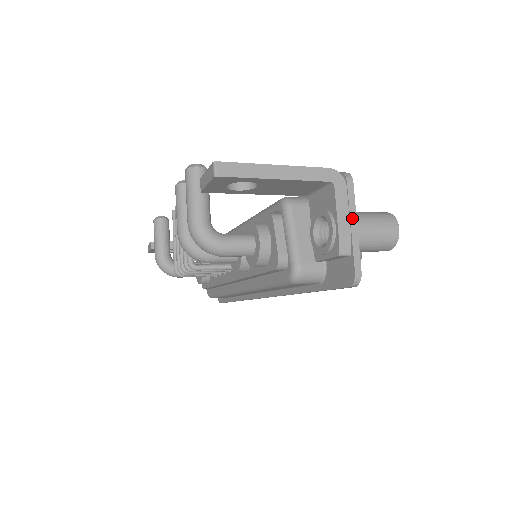
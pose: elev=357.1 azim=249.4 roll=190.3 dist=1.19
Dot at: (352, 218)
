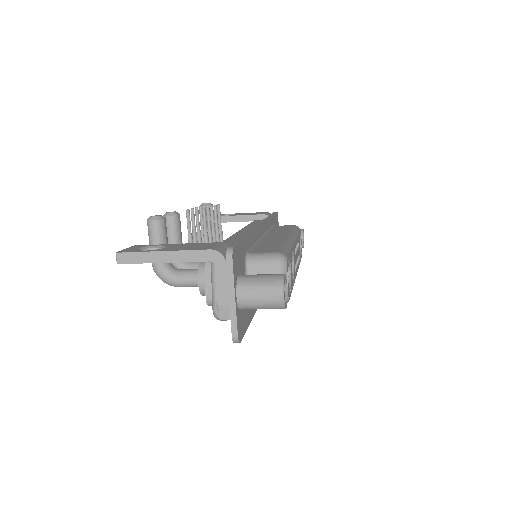
Dot at: (230, 291)
